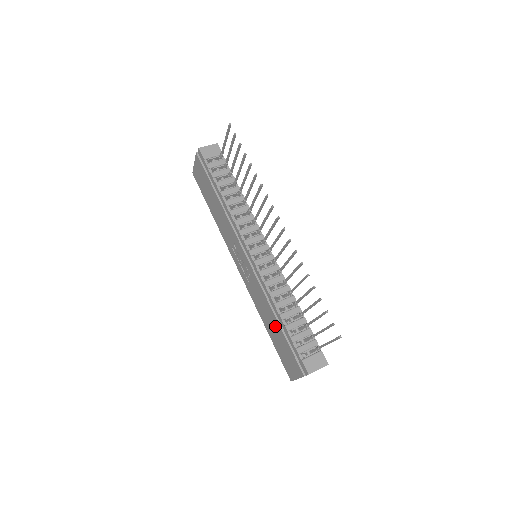
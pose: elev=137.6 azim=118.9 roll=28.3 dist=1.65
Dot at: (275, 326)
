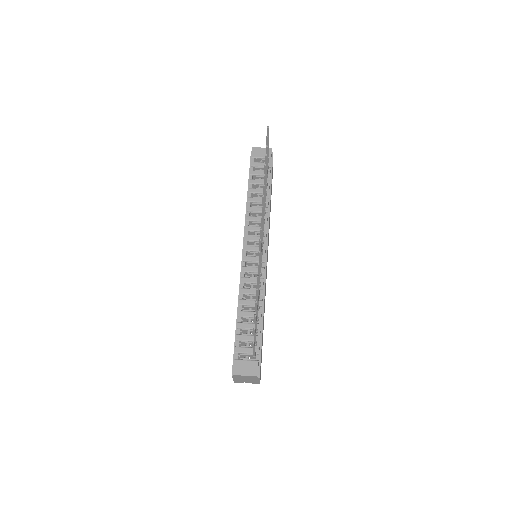
Dot at: occluded
